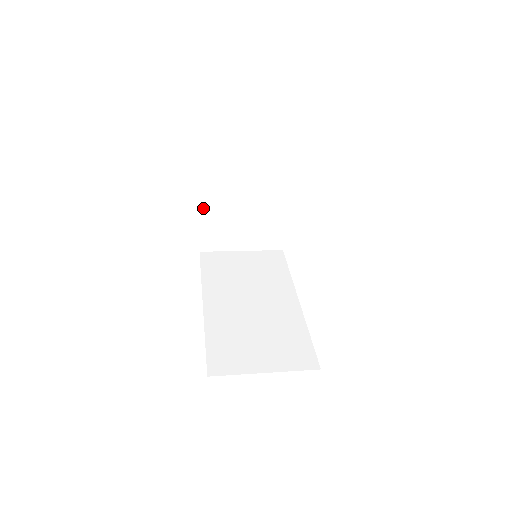
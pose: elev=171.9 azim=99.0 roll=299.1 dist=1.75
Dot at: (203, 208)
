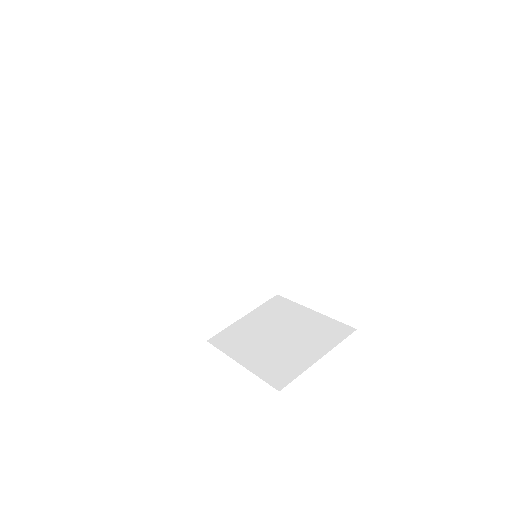
Dot at: occluded
